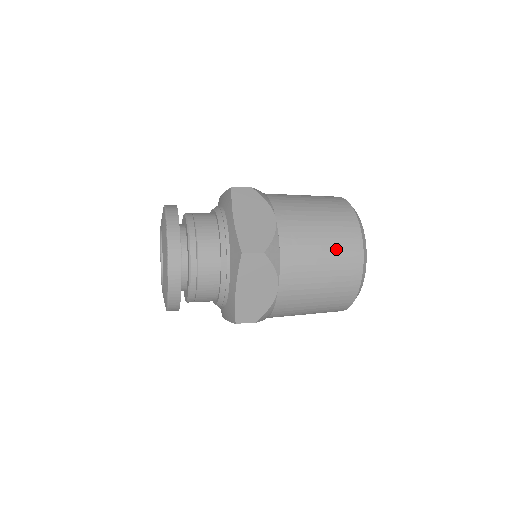
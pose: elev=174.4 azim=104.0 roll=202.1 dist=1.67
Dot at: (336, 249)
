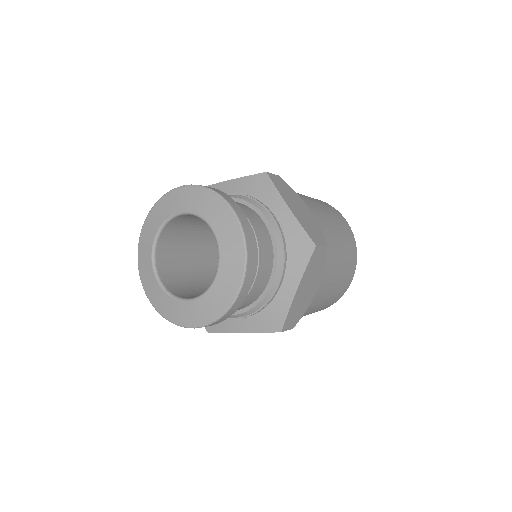
Dot at: occluded
